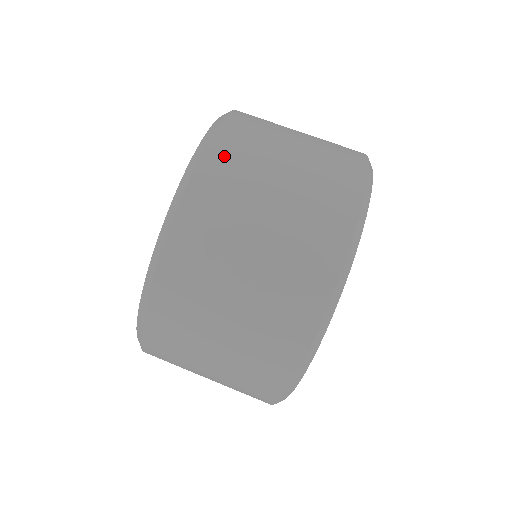
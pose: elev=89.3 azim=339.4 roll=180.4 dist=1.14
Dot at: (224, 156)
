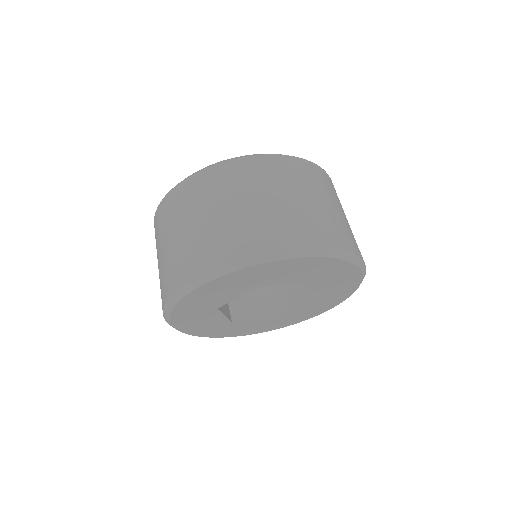
Dot at: (279, 165)
